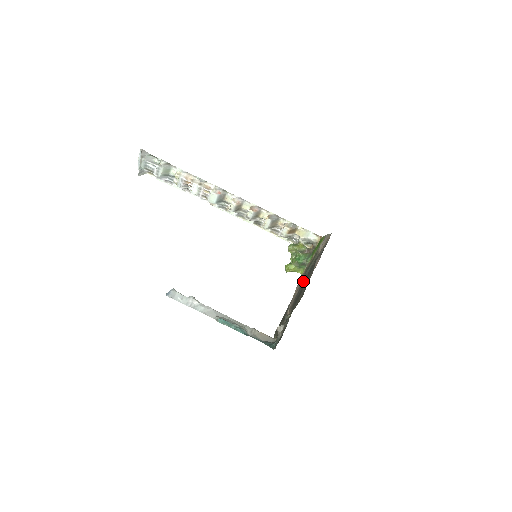
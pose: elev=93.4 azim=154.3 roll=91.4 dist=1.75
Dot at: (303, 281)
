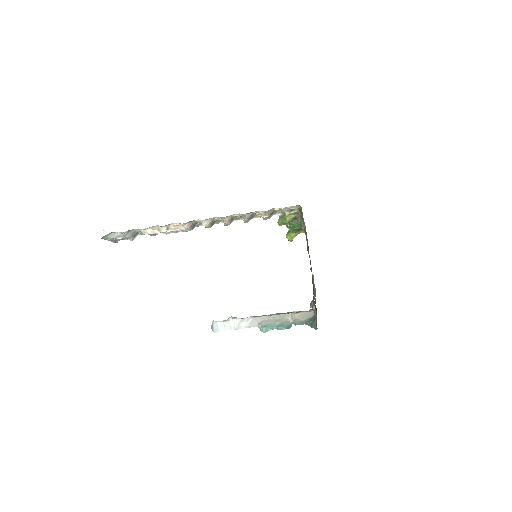
Dot at: occluded
